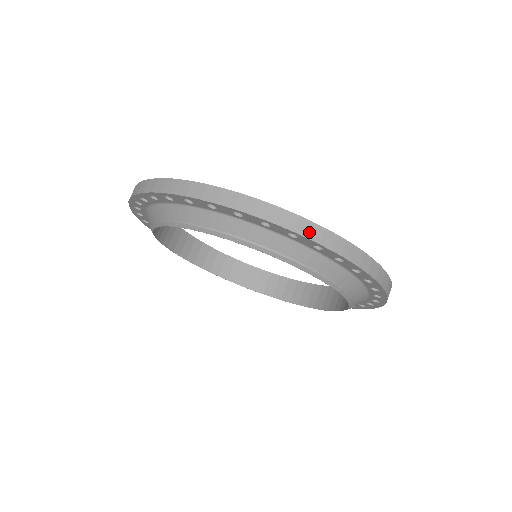
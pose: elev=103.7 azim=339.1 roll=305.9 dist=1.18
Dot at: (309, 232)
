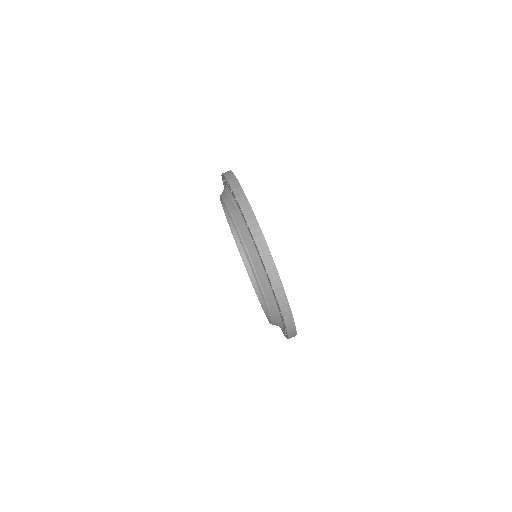
Dot at: (267, 261)
